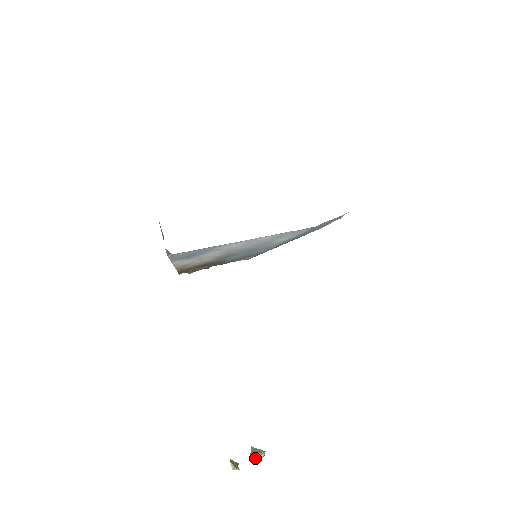
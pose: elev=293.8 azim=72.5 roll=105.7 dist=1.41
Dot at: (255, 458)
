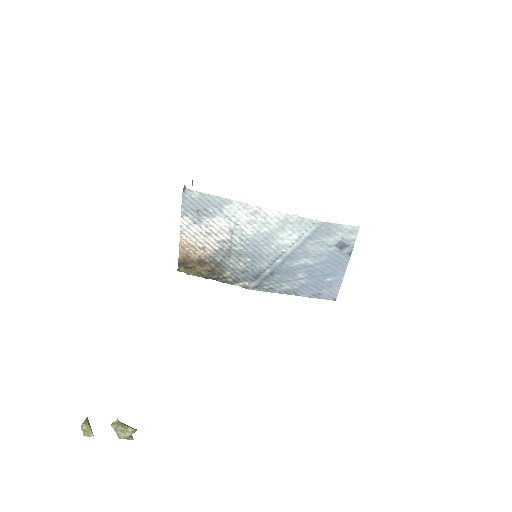
Dot at: (120, 425)
